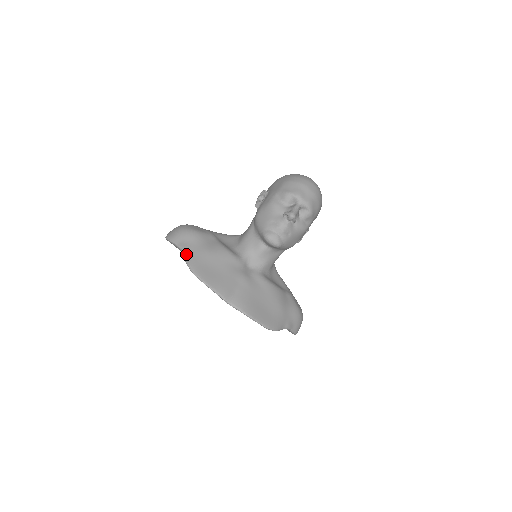
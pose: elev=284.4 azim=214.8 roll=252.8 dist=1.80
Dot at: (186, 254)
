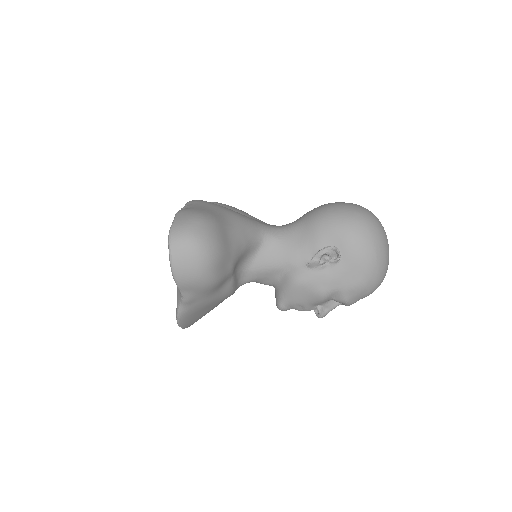
Dot at: (184, 306)
